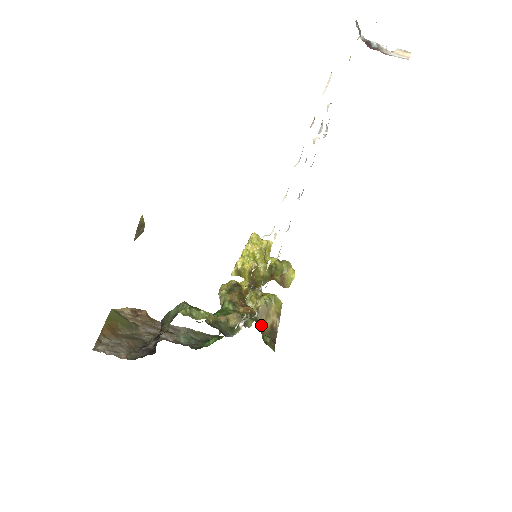
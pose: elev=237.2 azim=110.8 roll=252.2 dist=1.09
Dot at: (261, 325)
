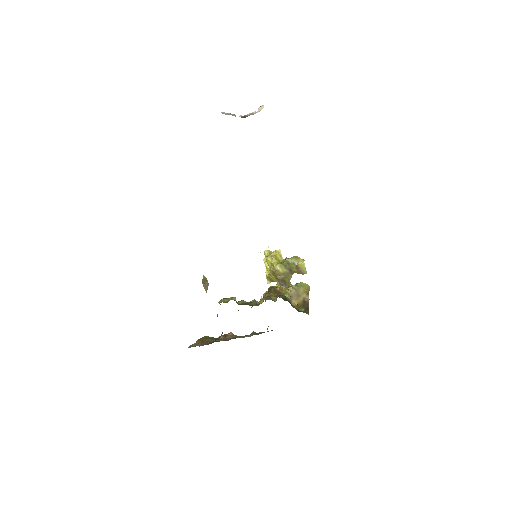
Dot at: (294, 303)
